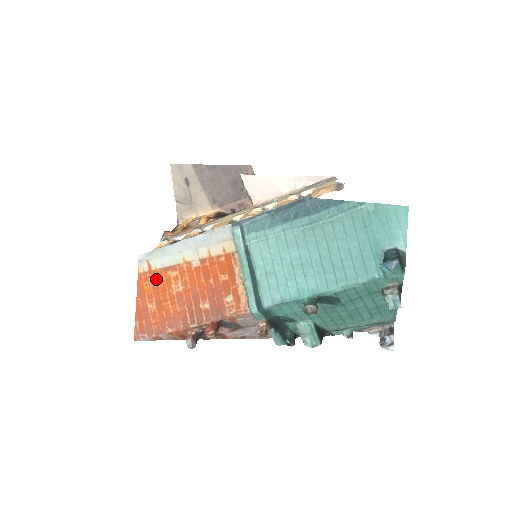
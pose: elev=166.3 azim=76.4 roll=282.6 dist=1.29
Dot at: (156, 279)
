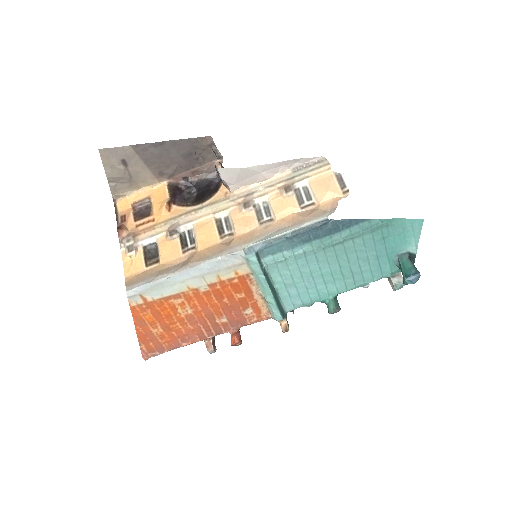
Dot at: (156, 308)
